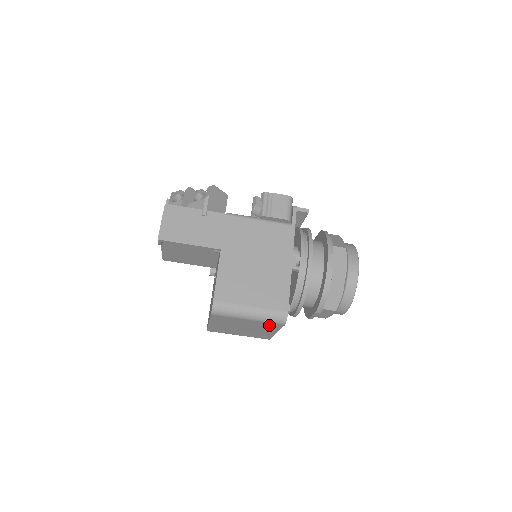
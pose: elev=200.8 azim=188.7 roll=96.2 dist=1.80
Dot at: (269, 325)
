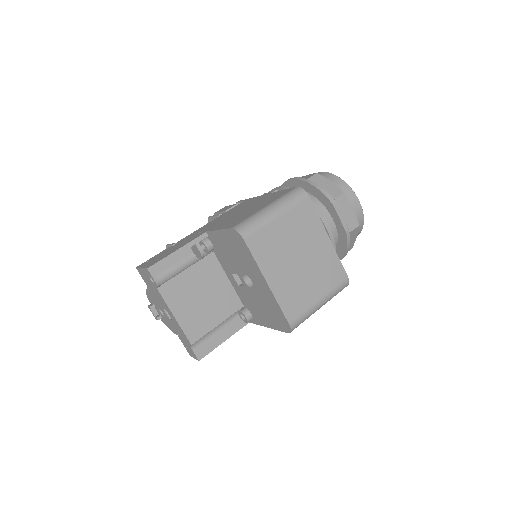
Dot at: (303, 216)
